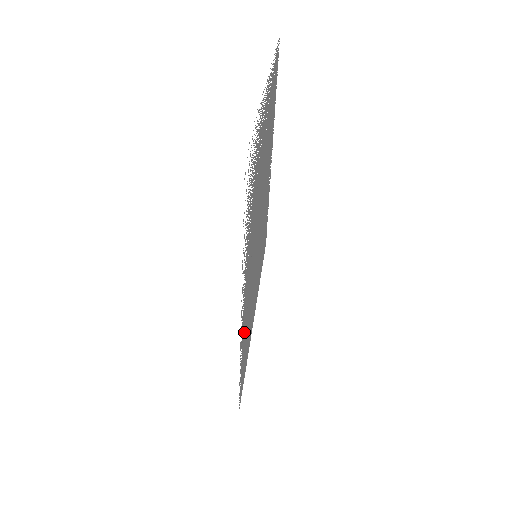
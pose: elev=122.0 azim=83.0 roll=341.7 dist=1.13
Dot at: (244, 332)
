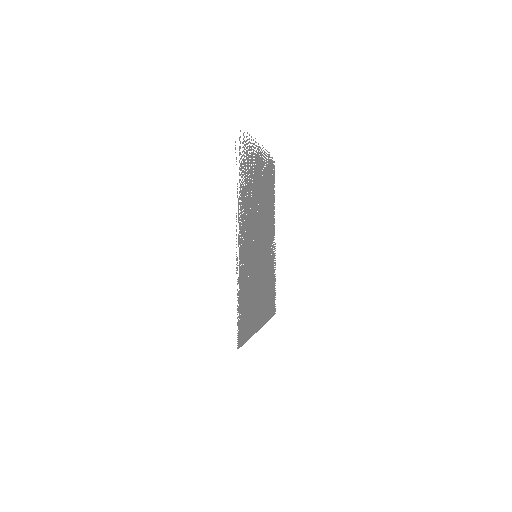
Dot at: (242, 274)
